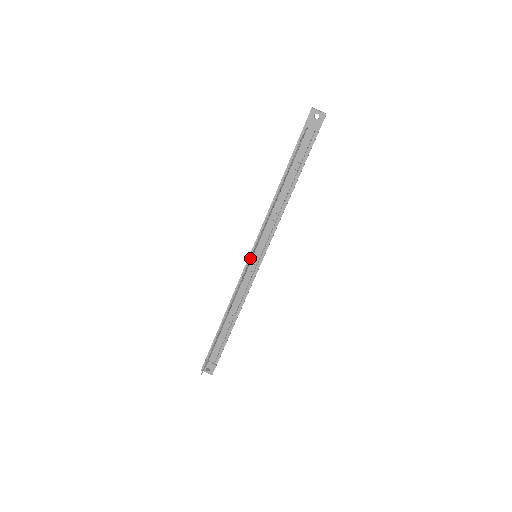
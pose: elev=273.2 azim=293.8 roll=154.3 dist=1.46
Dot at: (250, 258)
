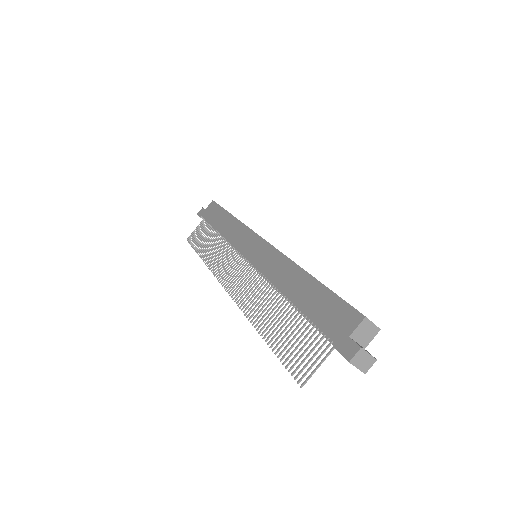
Dot at: (229, 292)
